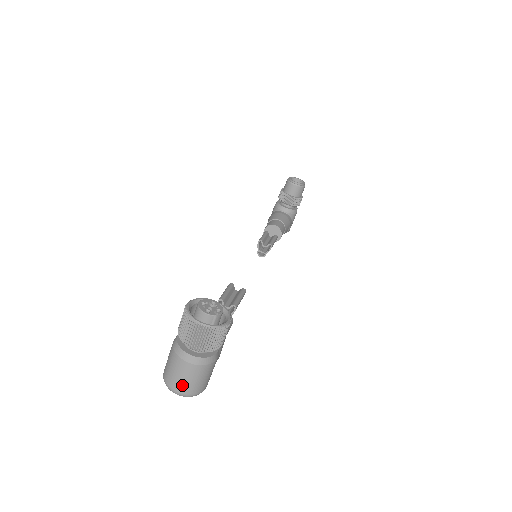
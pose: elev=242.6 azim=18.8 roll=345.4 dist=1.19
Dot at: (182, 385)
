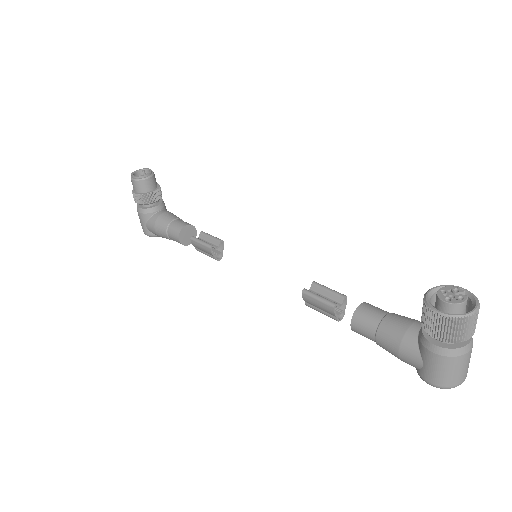
Dot at: (467, 370)
